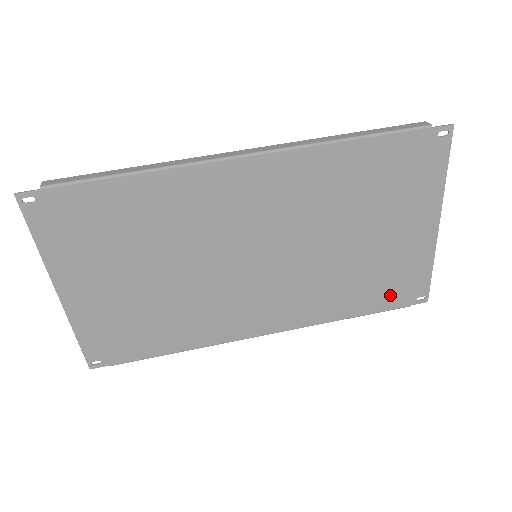
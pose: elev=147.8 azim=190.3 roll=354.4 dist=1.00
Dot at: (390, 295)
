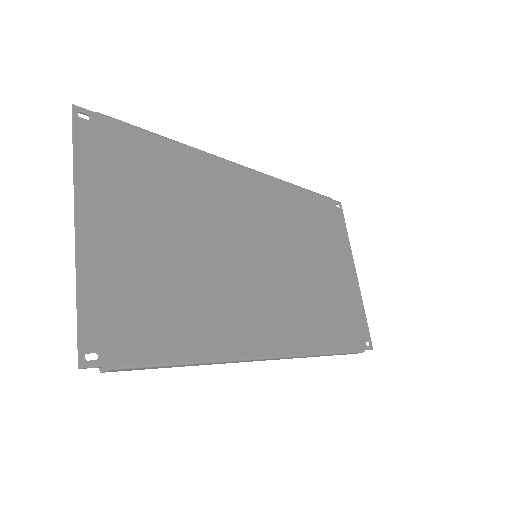
Dot at: (349, 333)
